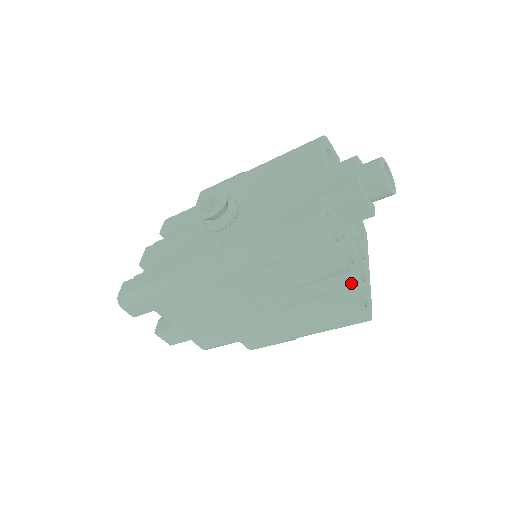
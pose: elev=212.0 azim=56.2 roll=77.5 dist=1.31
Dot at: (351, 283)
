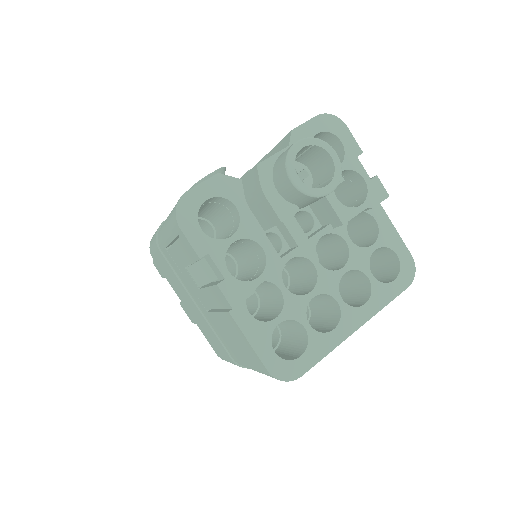
Dot at: (227, 303)
